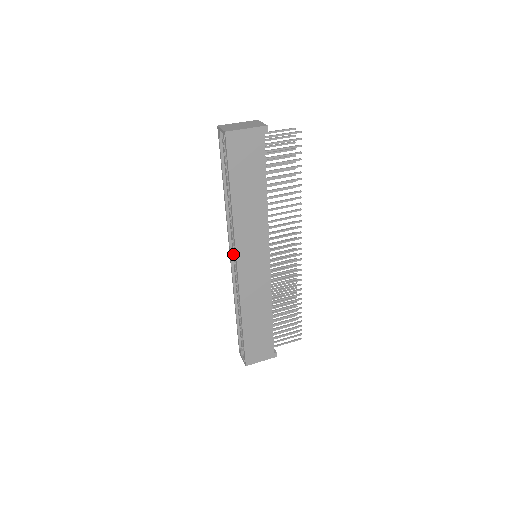
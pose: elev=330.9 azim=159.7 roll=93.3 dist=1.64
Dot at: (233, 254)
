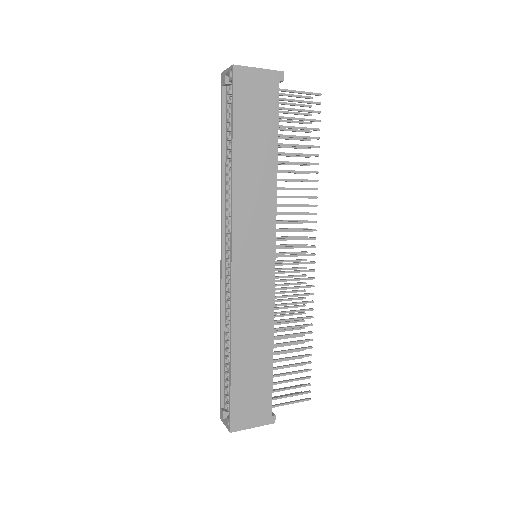
Dot at: (225, 251)
